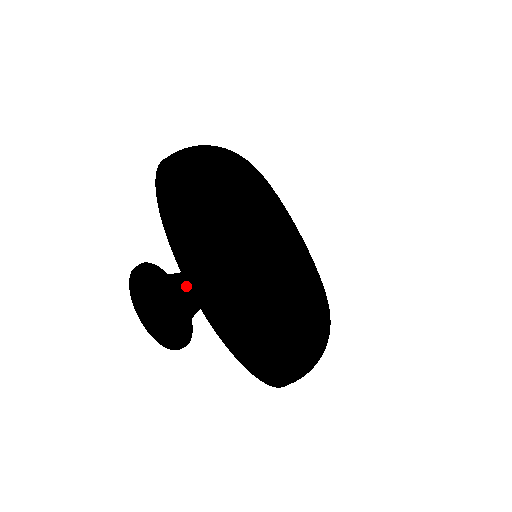
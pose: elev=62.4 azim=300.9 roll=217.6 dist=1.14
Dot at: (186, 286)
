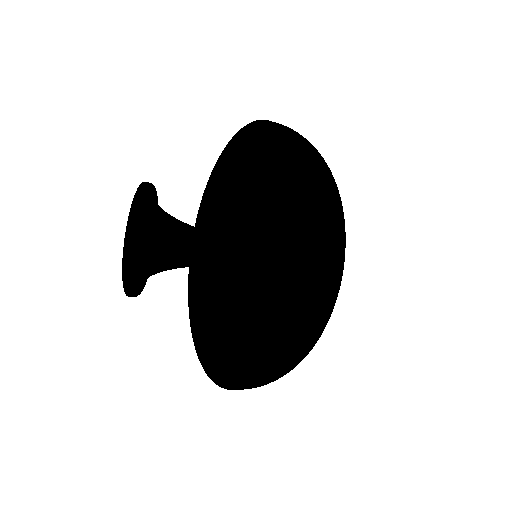
Dot at: occluded
